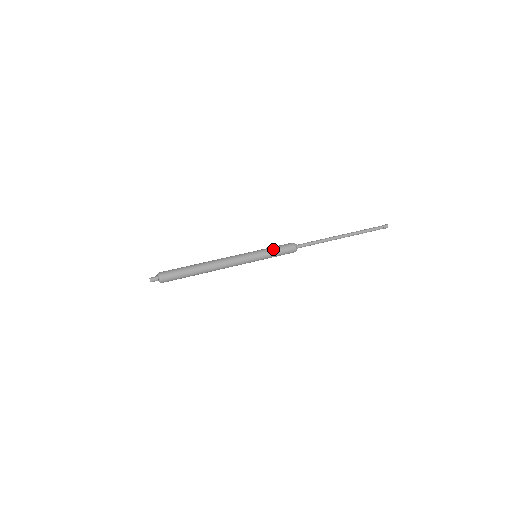
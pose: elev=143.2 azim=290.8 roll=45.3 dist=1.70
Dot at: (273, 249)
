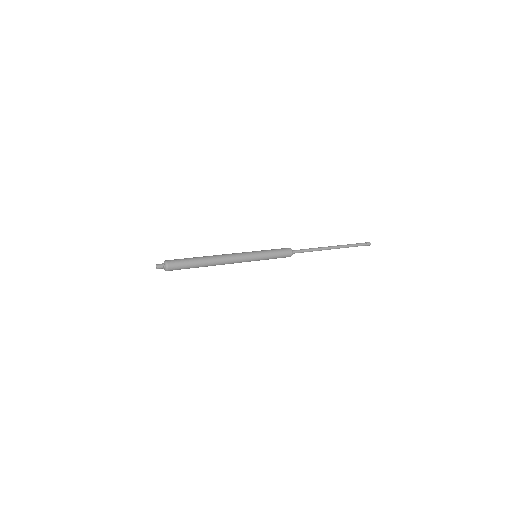
Dot at: (273, 254)
